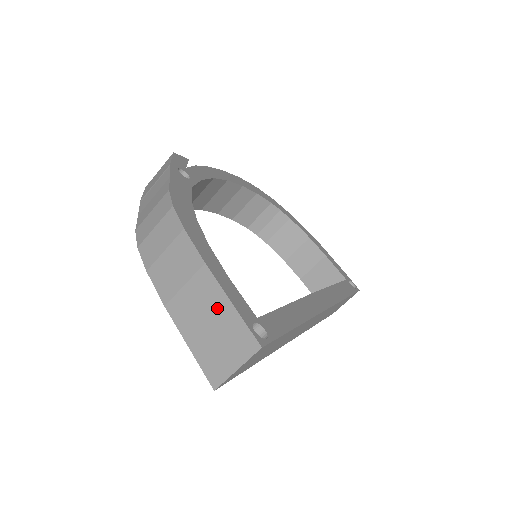
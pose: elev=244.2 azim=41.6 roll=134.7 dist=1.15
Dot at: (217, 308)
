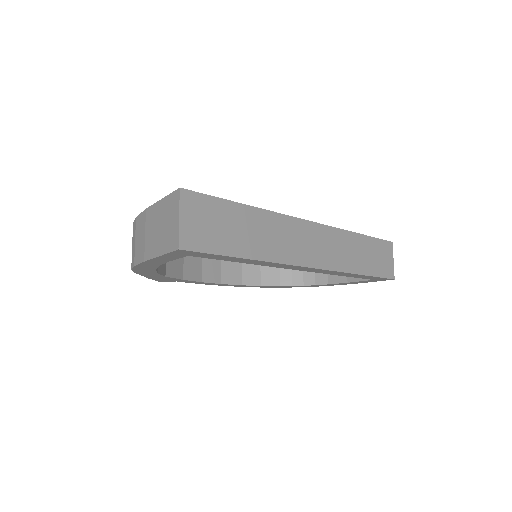
Dot at: (158, 214)
